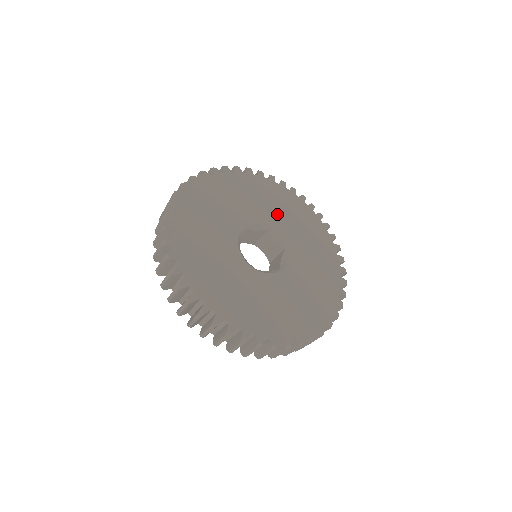
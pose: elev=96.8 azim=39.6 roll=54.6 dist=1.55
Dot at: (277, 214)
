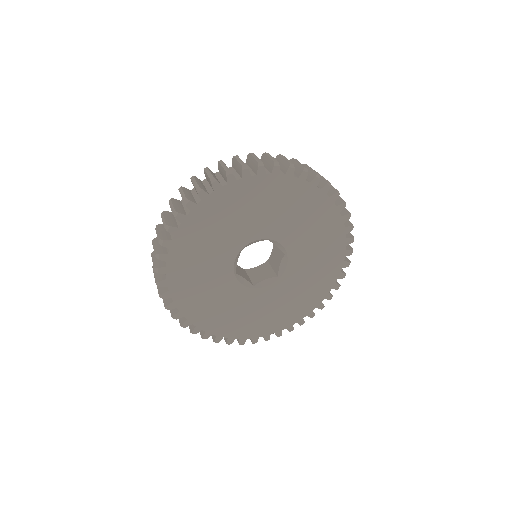
Dot at: (279, 219)
